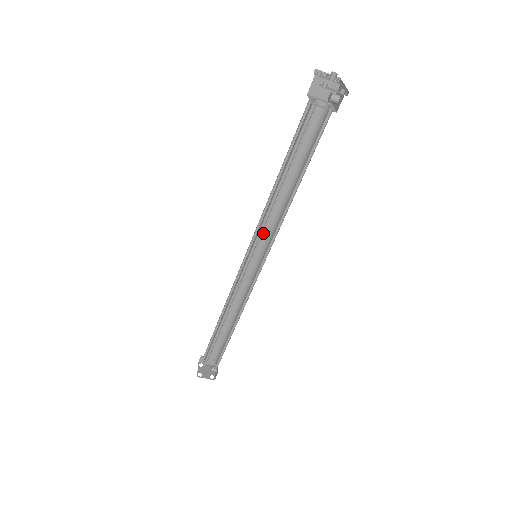
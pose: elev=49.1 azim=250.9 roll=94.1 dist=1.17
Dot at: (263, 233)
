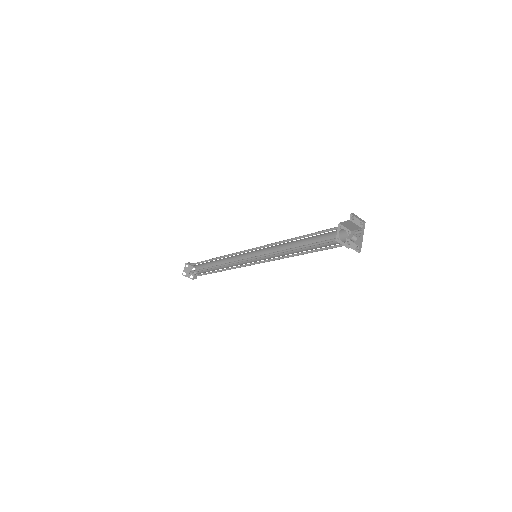
Dot at: (267, 248)
